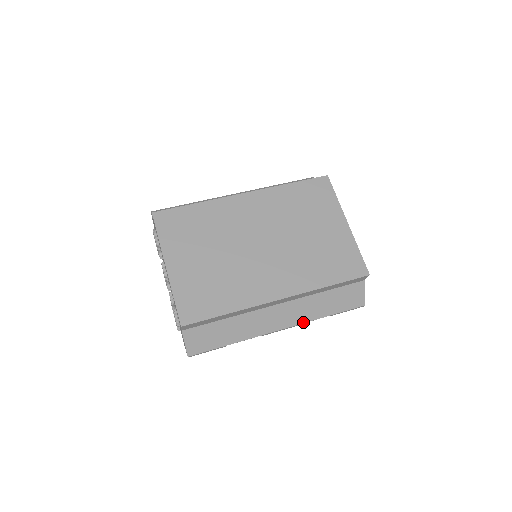
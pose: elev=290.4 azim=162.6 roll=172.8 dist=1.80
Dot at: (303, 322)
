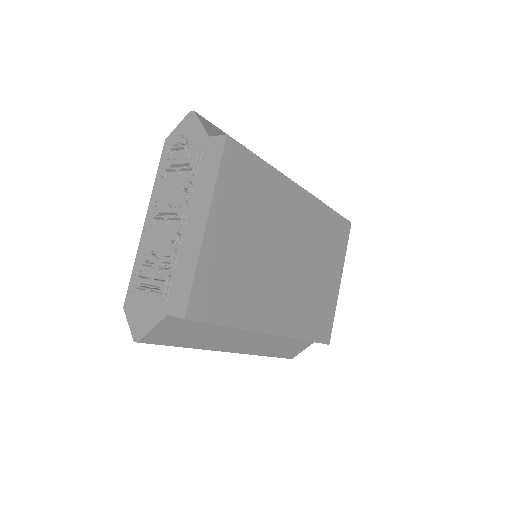
Dot at: (250, 353)
